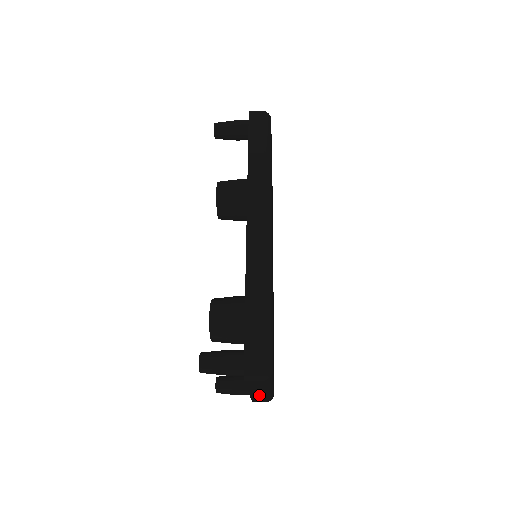
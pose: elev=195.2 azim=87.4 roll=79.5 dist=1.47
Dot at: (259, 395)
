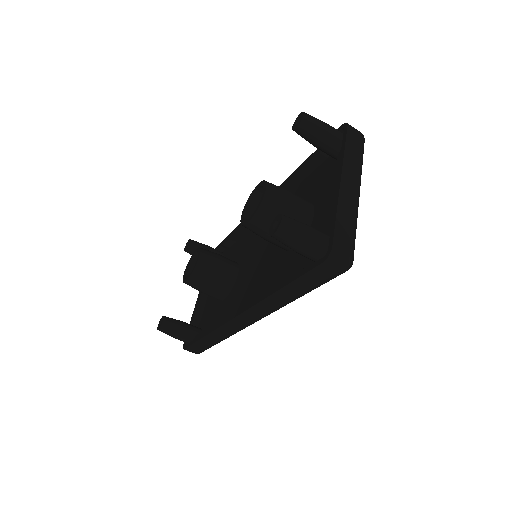
Dot at: (348, 201)
